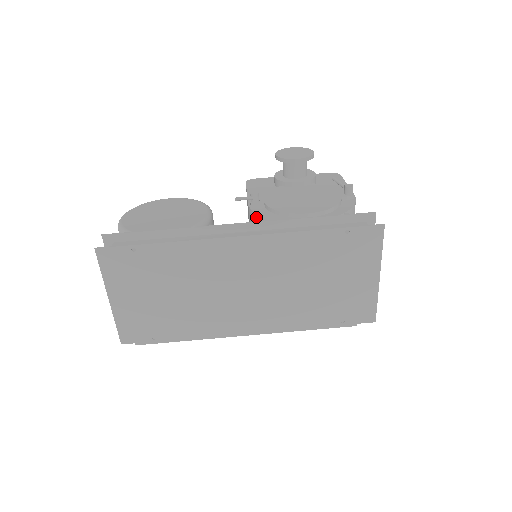
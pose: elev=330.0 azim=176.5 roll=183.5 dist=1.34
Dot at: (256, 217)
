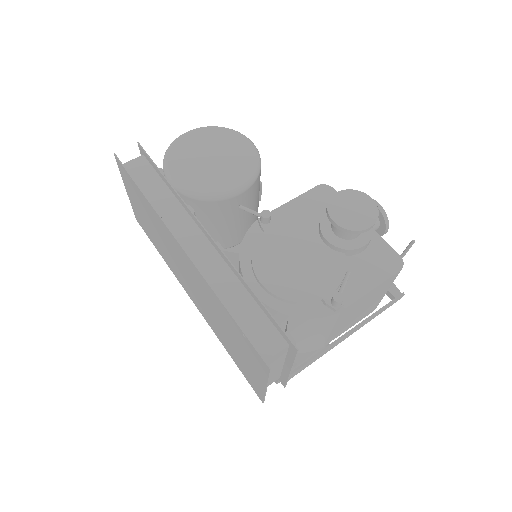
Dot at: (246, 235)
